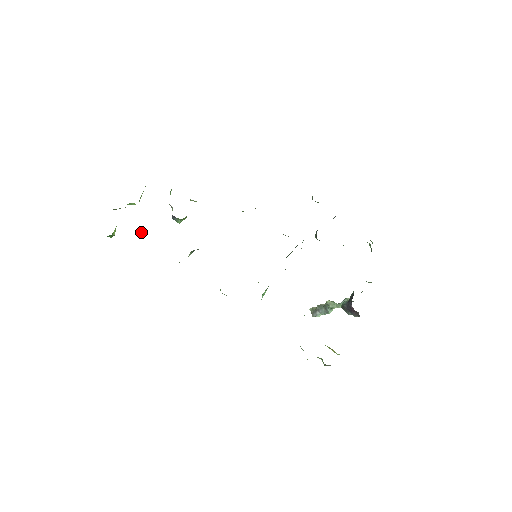
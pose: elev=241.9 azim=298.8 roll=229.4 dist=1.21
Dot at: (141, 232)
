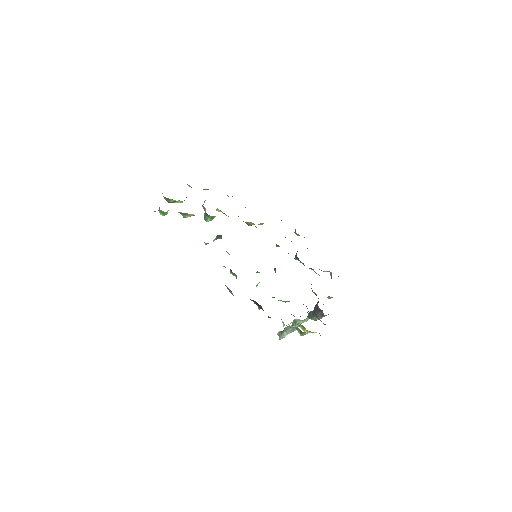
Dot at: (185, 217)
